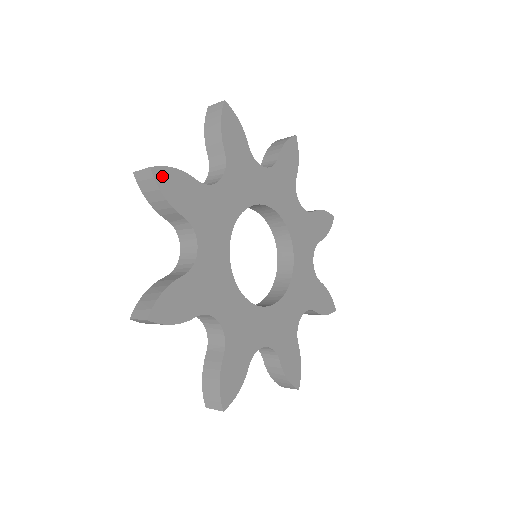
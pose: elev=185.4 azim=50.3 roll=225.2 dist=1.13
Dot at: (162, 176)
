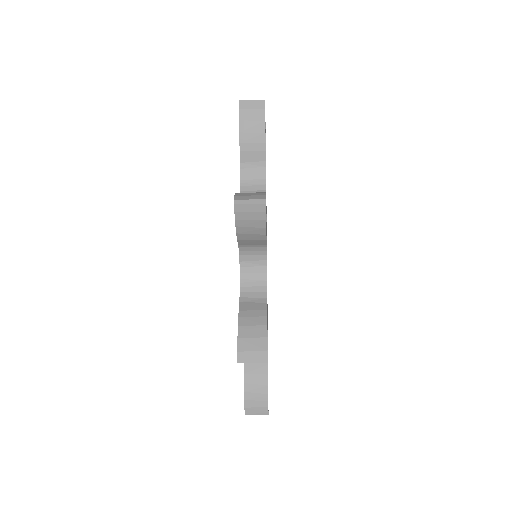
Dot at: occluded
